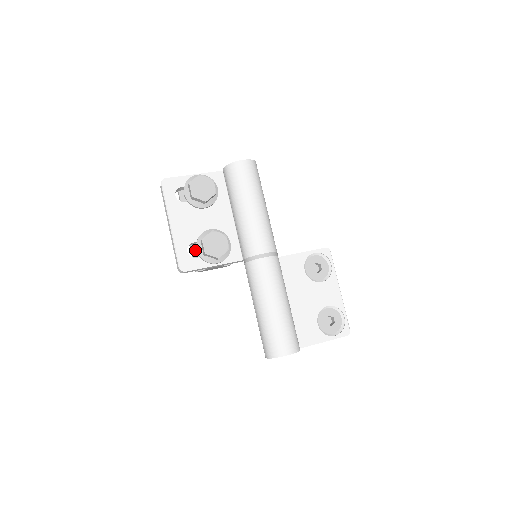
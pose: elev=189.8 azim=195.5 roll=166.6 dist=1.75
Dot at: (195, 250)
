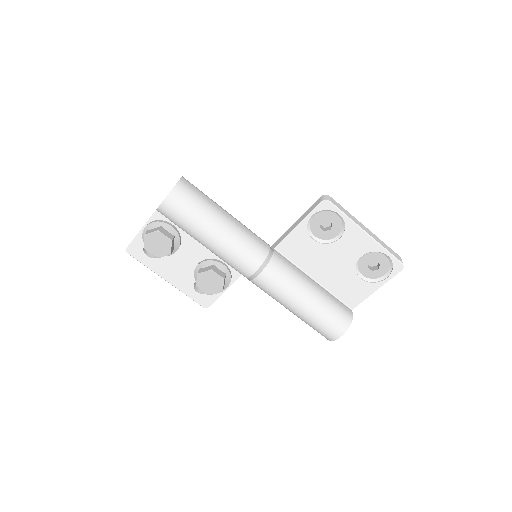
Dot at: occluded
